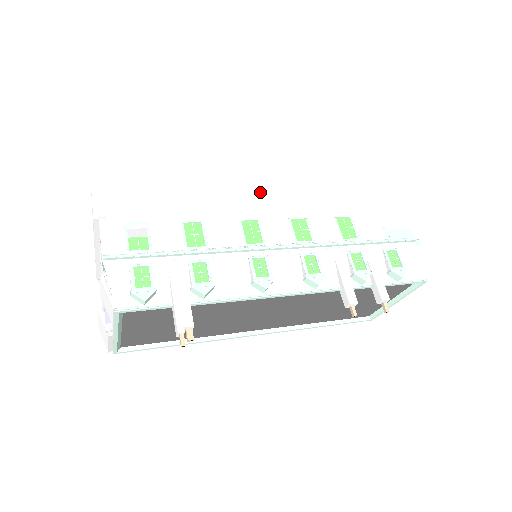
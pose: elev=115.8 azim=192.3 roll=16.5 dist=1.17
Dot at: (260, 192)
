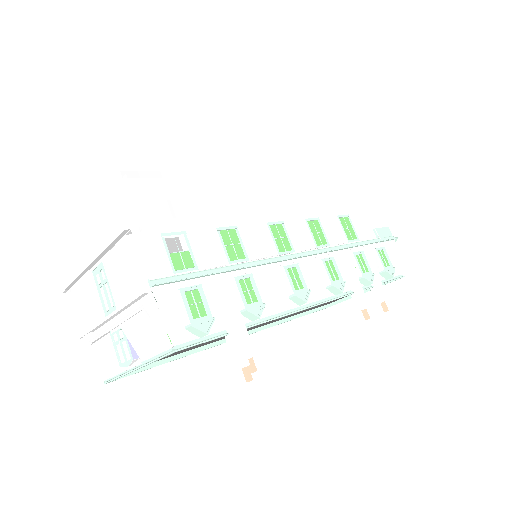
Dot at: (277, 190)
